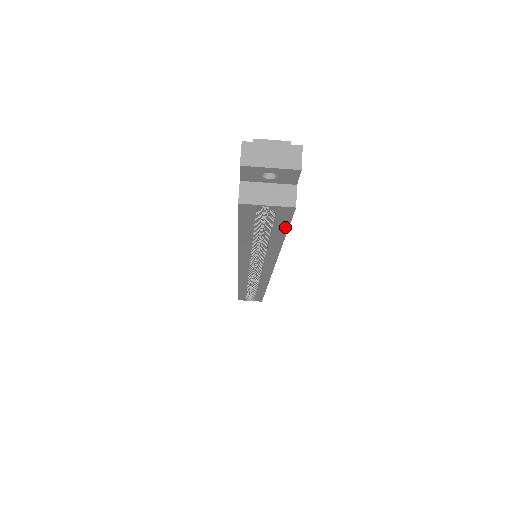
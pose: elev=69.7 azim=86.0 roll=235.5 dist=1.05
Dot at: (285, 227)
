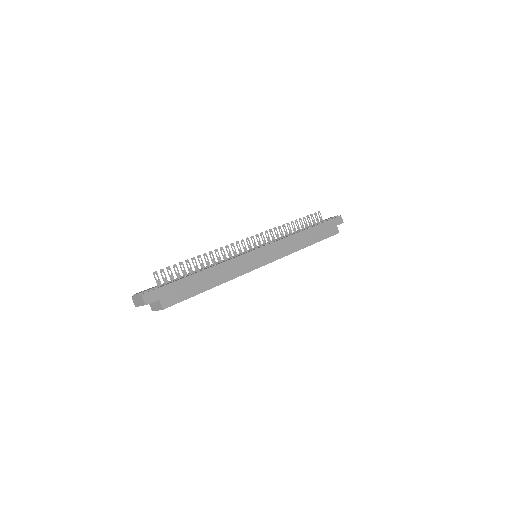
Dot at: (186, 299)
